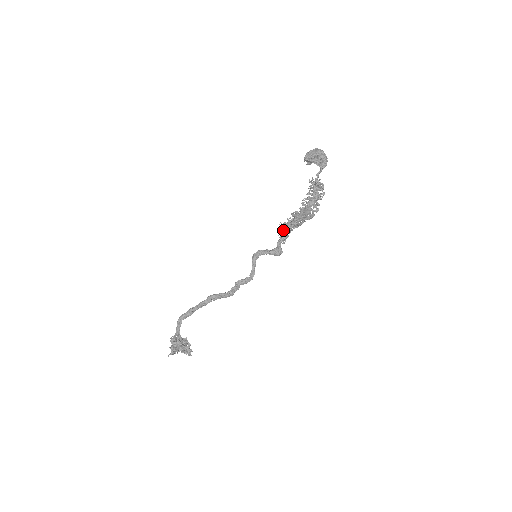
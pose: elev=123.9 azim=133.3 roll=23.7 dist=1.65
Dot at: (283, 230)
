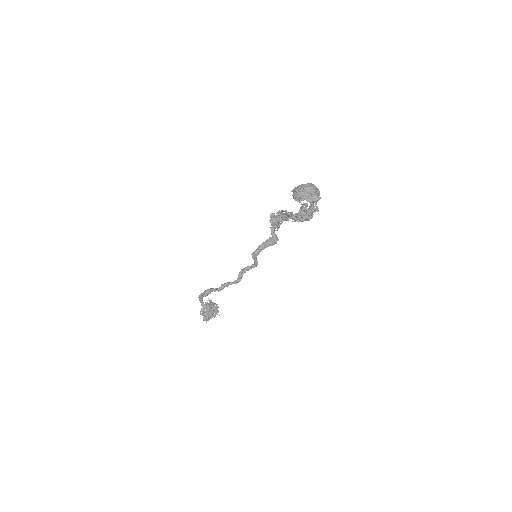
Dot at: (275, 224)
